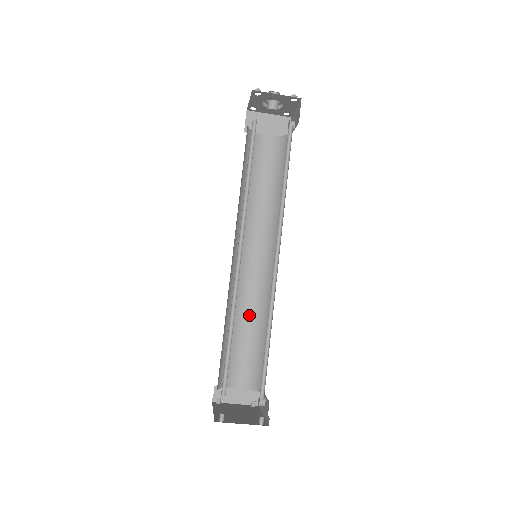
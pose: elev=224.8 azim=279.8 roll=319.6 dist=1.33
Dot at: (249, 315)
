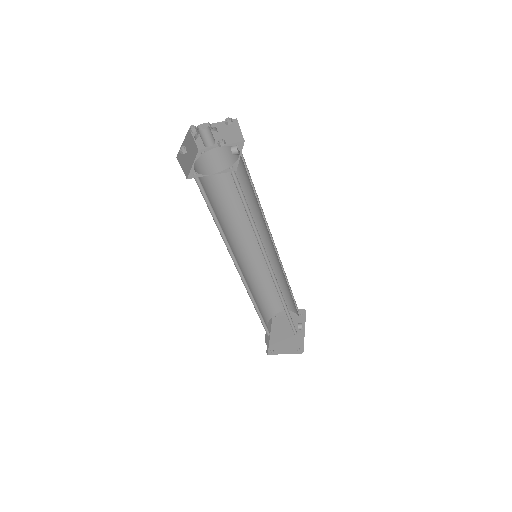
Dot at: occluded
